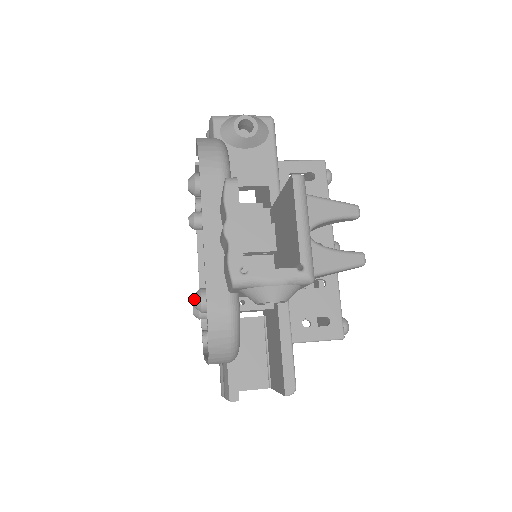
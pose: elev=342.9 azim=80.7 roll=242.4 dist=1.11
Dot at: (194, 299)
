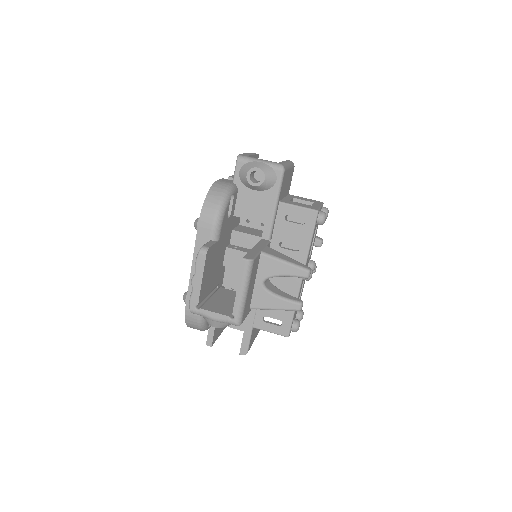
Dot at: (183, 296)
